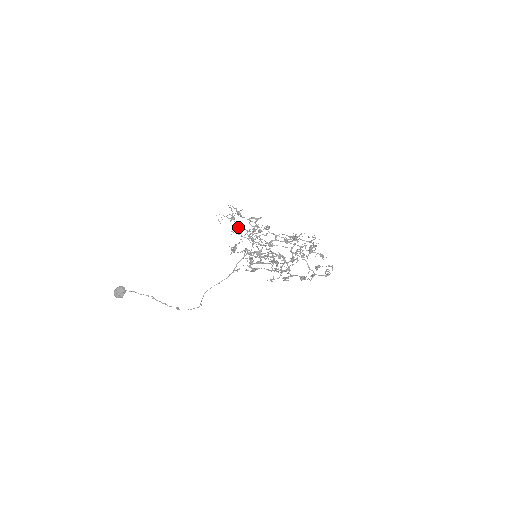
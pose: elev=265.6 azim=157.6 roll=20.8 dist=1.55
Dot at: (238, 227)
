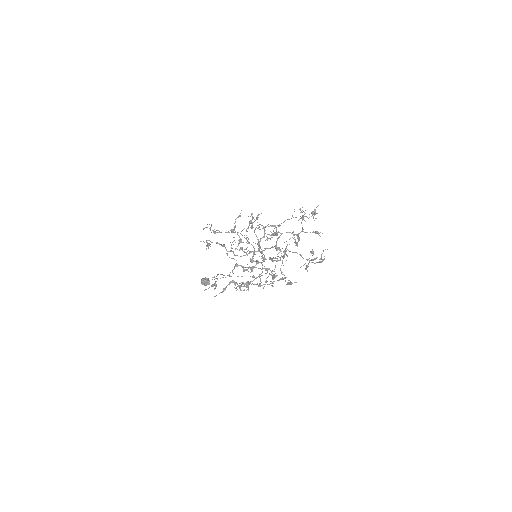
Dot at: (221, 245)
